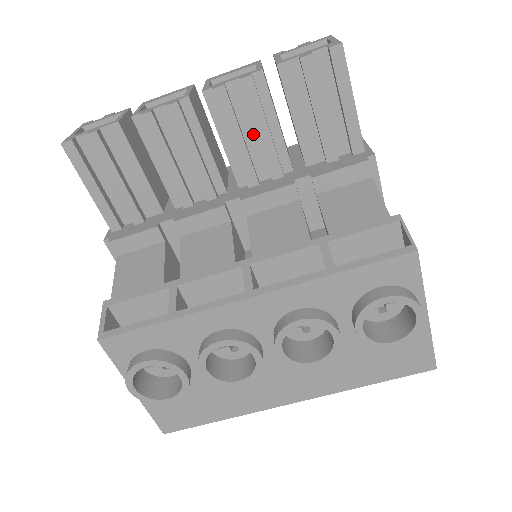
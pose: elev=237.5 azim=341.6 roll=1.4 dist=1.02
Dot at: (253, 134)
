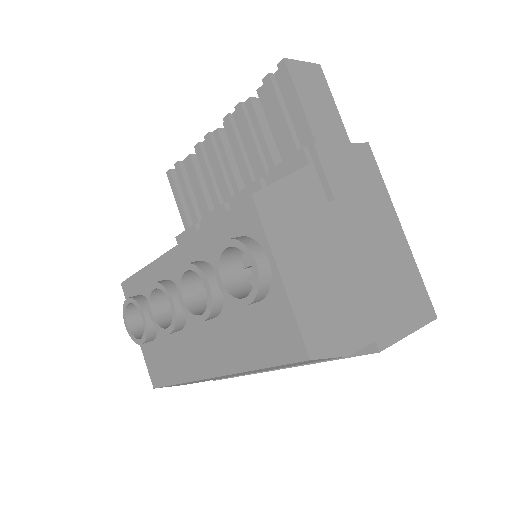
Dot at: occluded
